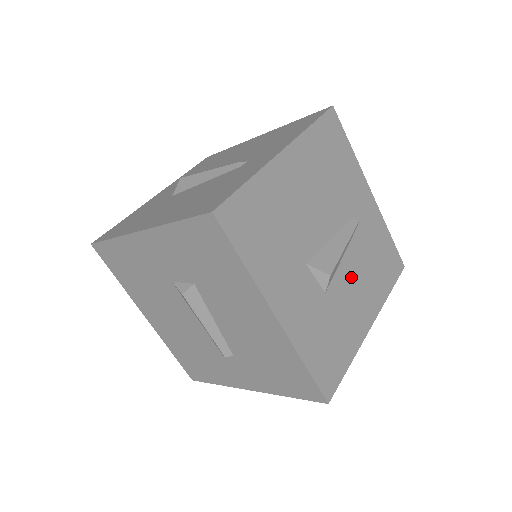
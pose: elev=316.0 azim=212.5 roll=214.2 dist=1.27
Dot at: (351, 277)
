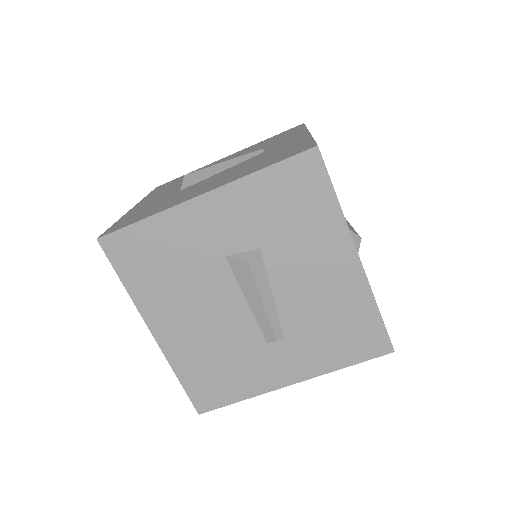
Dot at: occluded
